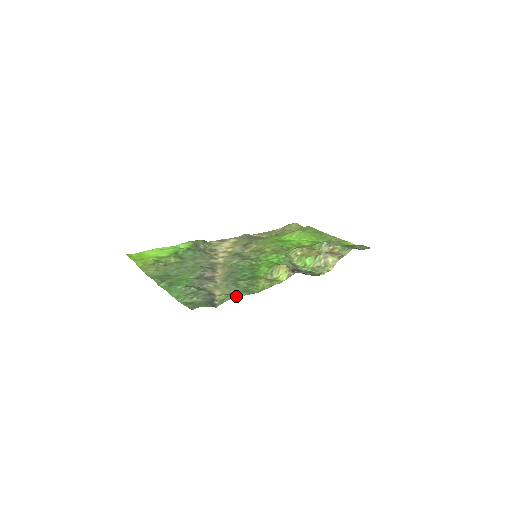
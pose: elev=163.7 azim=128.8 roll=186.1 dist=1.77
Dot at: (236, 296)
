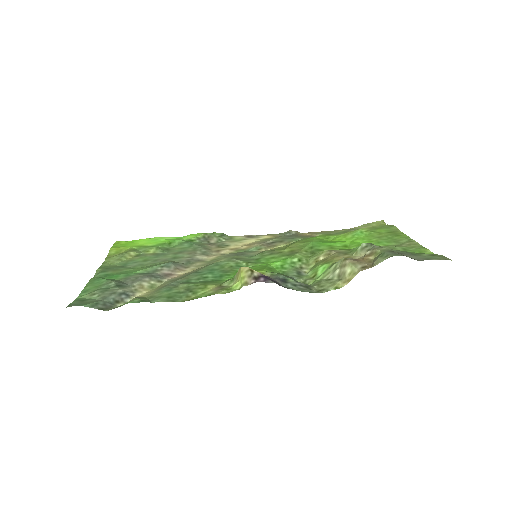
Dot at: (143, 300)
